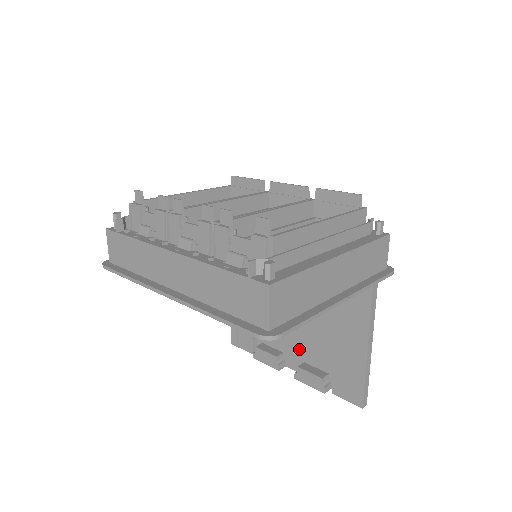
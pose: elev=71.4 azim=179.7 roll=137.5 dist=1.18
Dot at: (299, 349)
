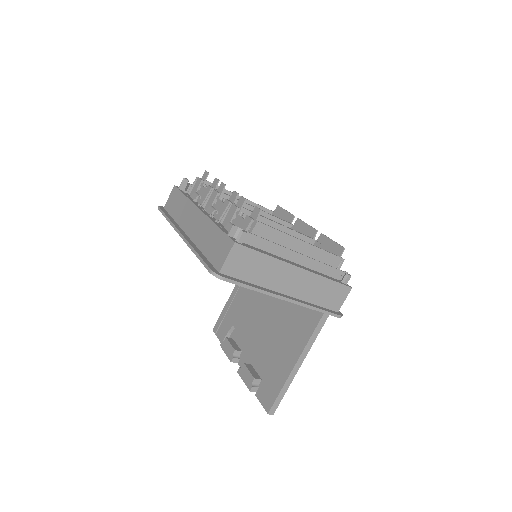
Dot at: (252, 351)
